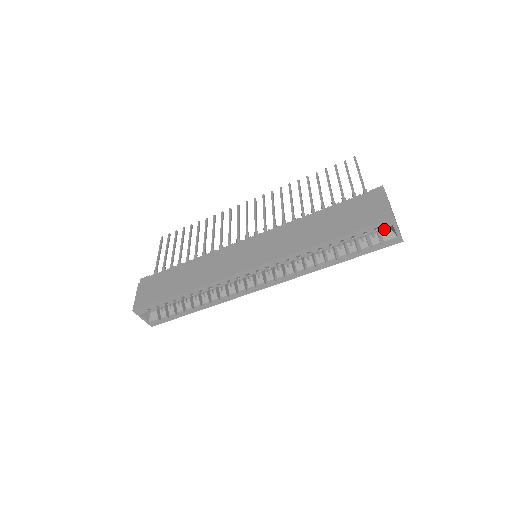
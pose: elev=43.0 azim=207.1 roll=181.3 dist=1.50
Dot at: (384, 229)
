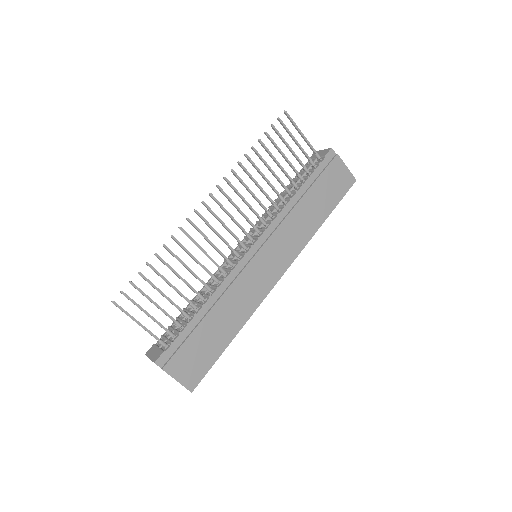
Dot at: occluded
